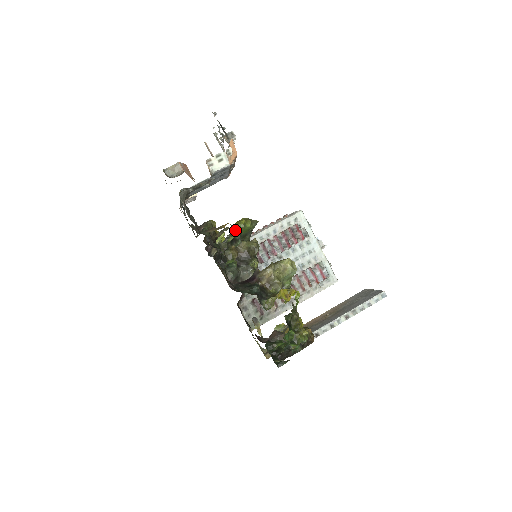
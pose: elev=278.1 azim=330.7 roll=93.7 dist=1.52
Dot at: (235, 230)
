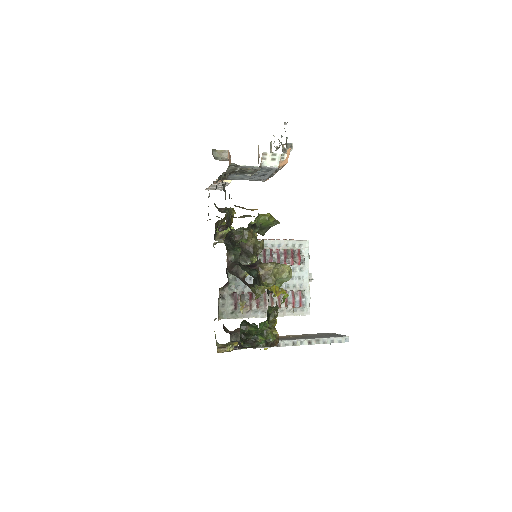
Dot at: (259, 219)
